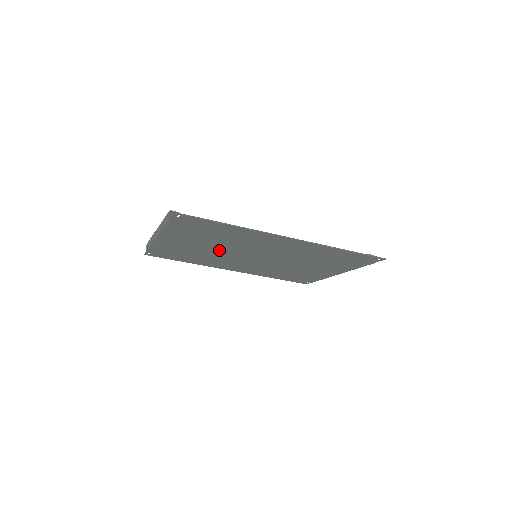
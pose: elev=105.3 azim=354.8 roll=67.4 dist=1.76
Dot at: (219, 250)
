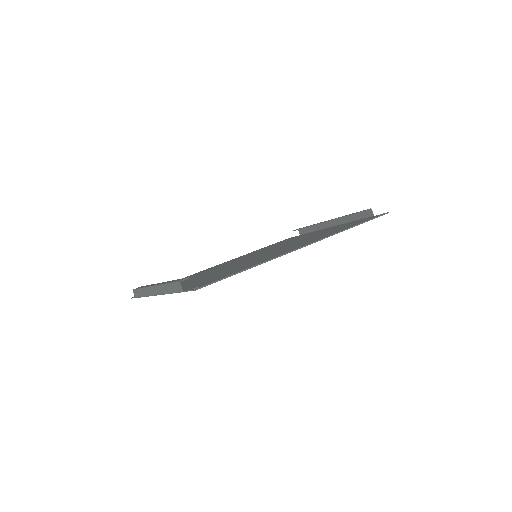
Dot at: occluded
